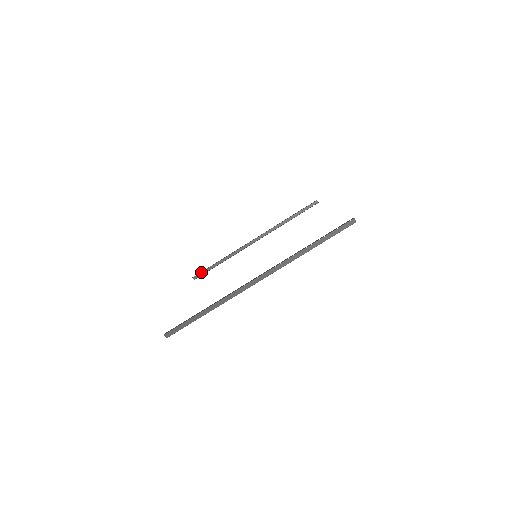
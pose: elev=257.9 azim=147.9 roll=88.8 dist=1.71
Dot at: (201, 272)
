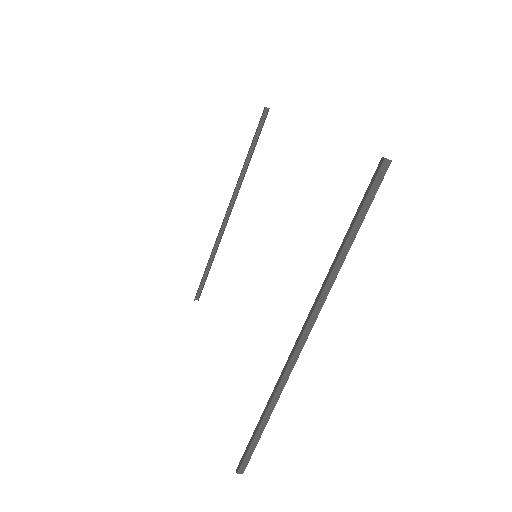
Dot at: occluded
